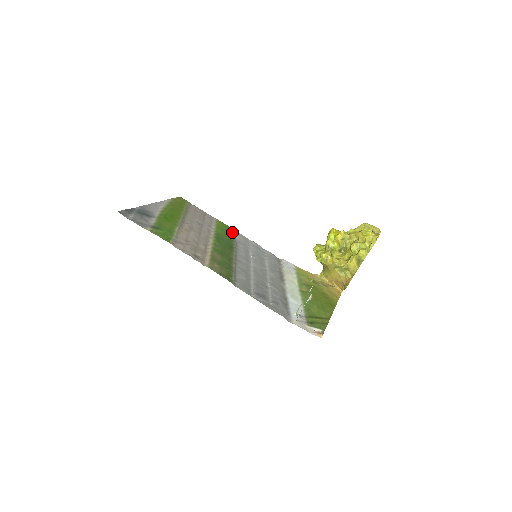
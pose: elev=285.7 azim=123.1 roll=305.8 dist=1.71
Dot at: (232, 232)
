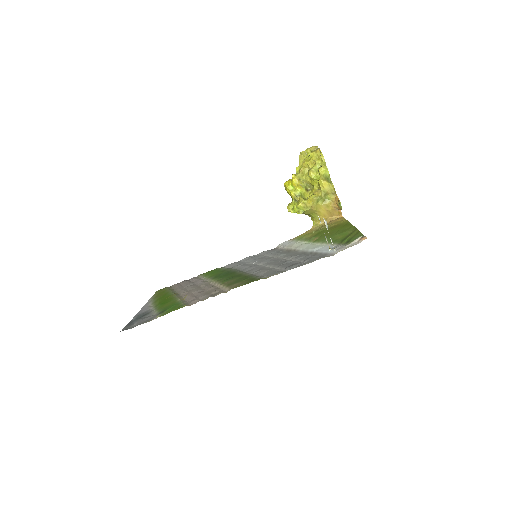
Dot at: occluded
